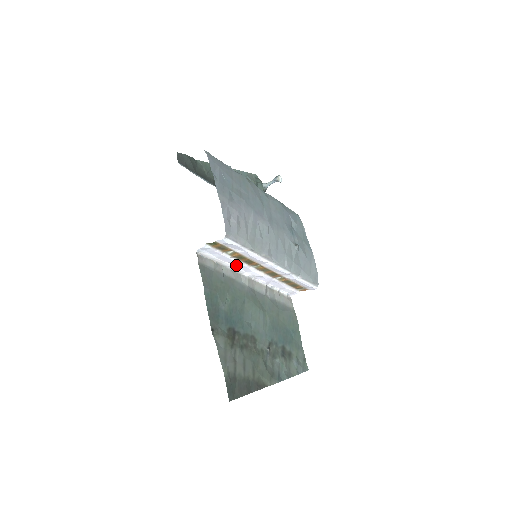
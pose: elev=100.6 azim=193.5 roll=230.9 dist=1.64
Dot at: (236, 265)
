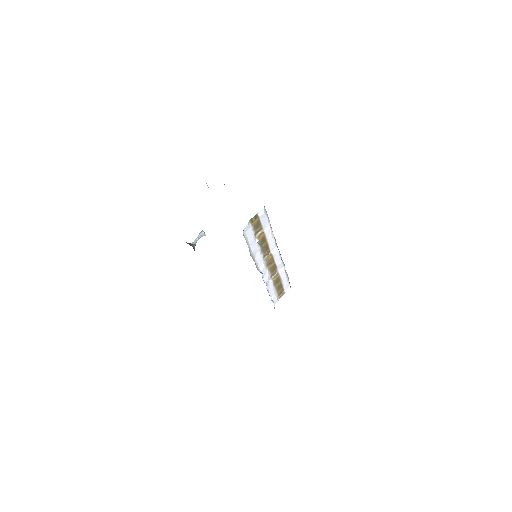
Dot at: (255, 257)
